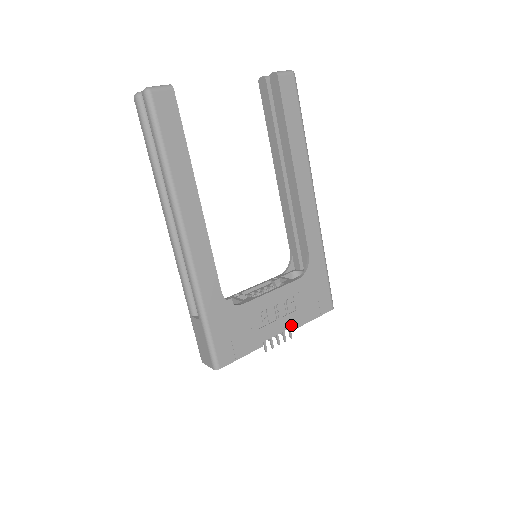
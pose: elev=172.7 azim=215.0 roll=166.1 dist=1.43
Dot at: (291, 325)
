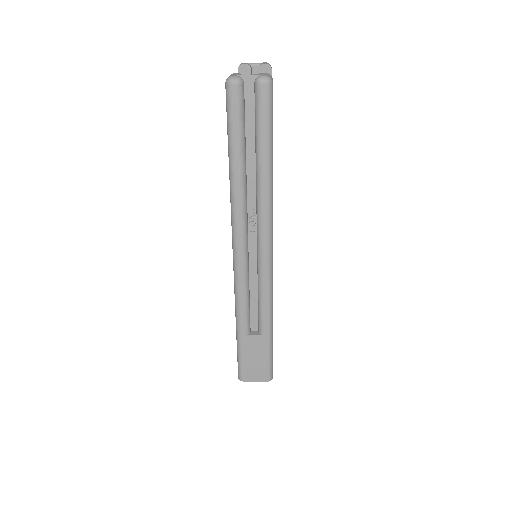
Dot at: occluded
